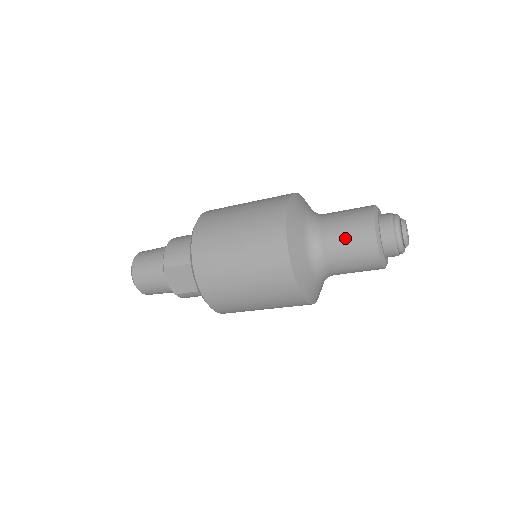
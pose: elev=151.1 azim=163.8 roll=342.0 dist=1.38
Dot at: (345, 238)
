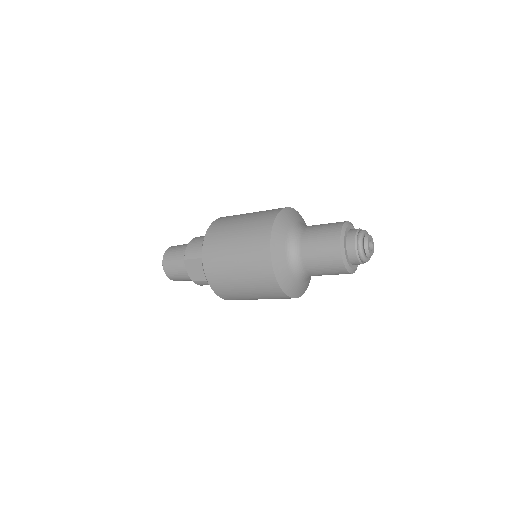
Dot at: (317, 246)
